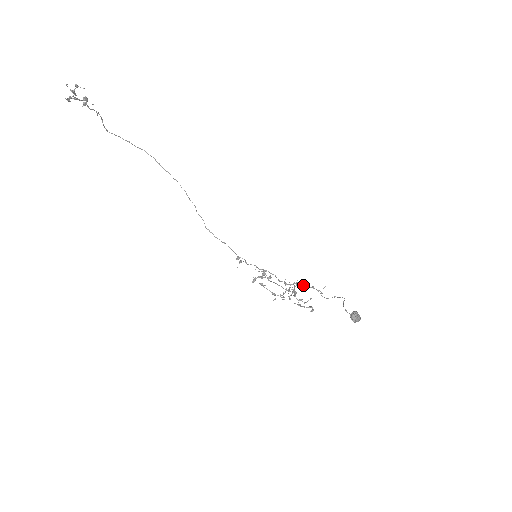
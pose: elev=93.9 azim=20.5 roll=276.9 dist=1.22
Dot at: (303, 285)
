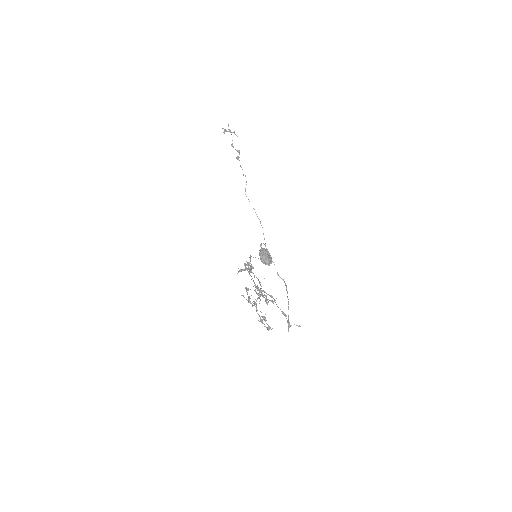
Dot at: occluded
